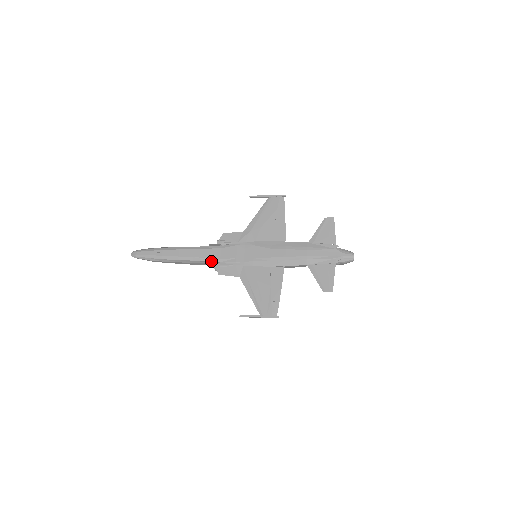
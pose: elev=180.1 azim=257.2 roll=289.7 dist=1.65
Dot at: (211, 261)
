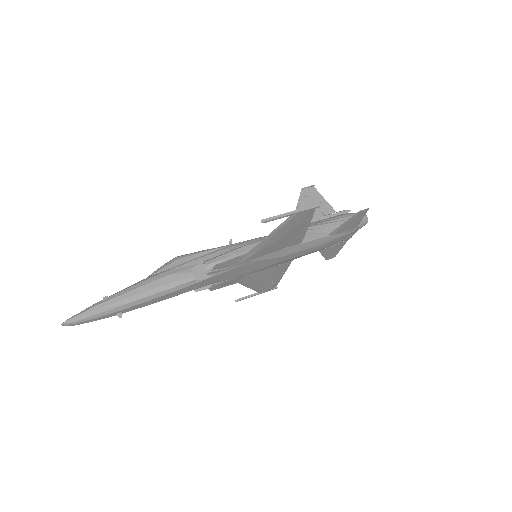
Dot at: (200, 288)
